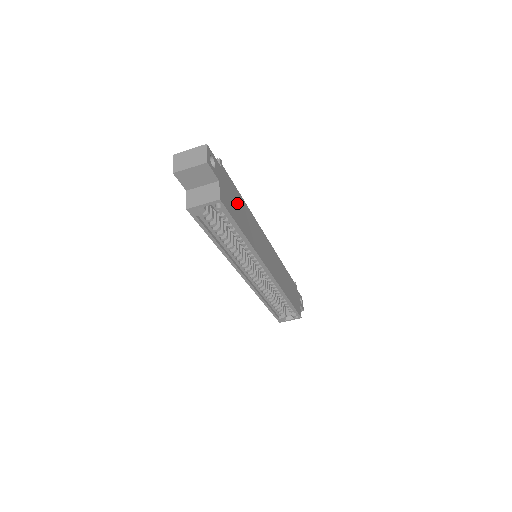
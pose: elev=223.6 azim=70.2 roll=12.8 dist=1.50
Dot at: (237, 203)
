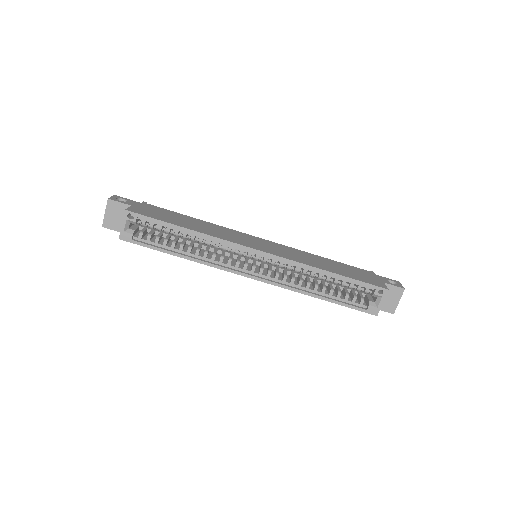
Dot at: (174, 217)
